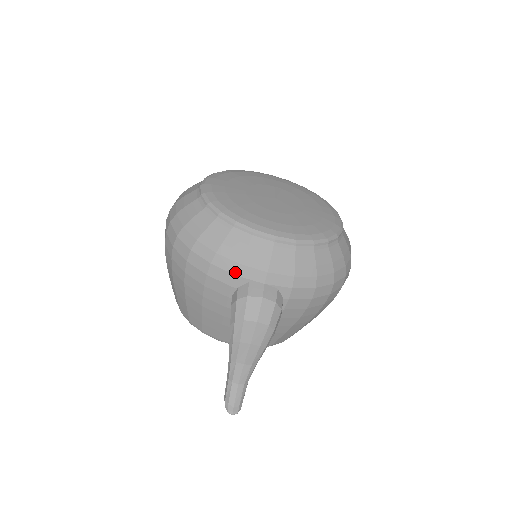
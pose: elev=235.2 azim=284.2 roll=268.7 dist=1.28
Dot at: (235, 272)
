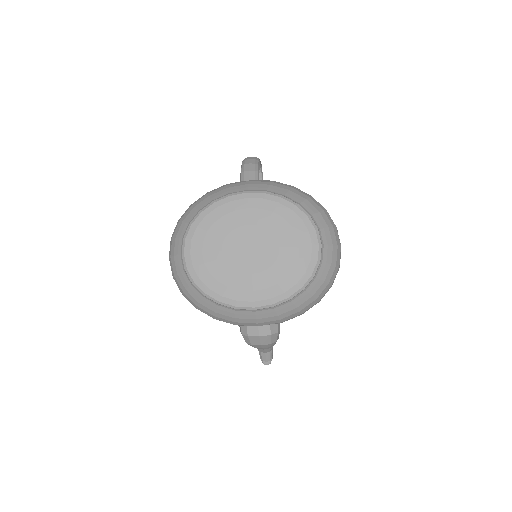
Dot at: (233, 324)
